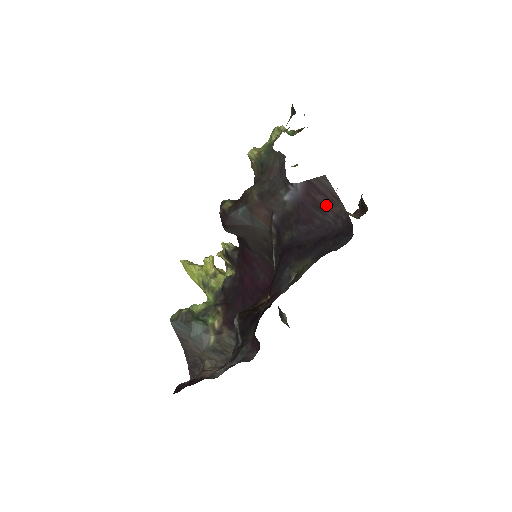
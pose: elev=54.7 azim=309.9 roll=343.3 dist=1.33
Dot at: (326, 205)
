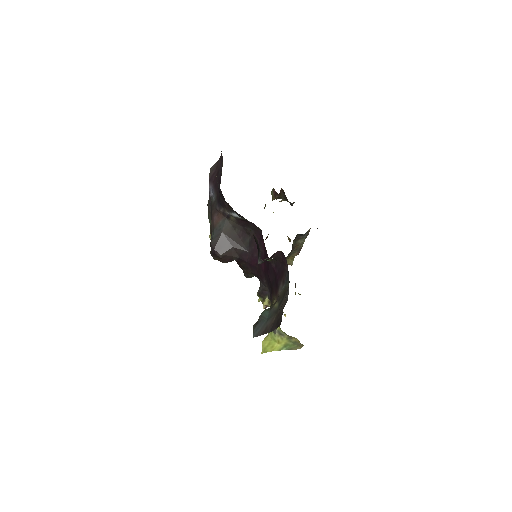
Dot at: (218, 169)
